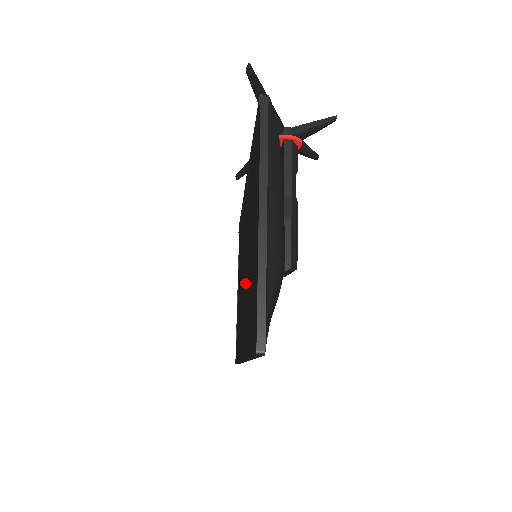
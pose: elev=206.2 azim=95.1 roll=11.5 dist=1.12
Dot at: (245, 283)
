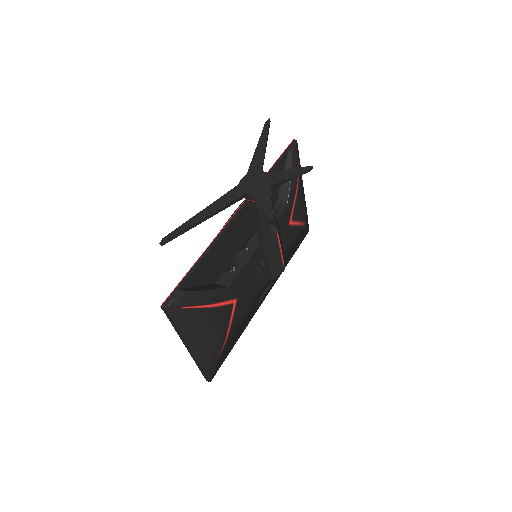
Dot at: occluded
